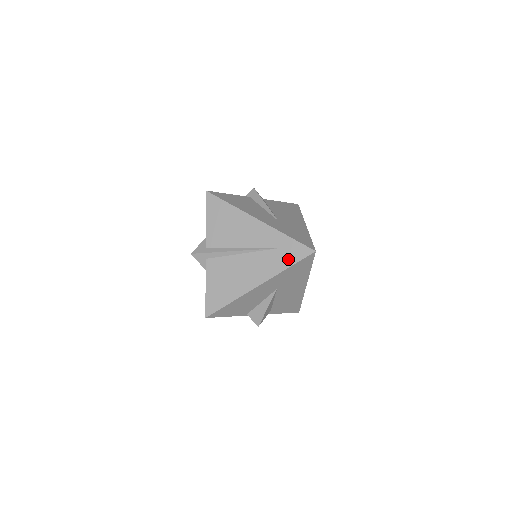
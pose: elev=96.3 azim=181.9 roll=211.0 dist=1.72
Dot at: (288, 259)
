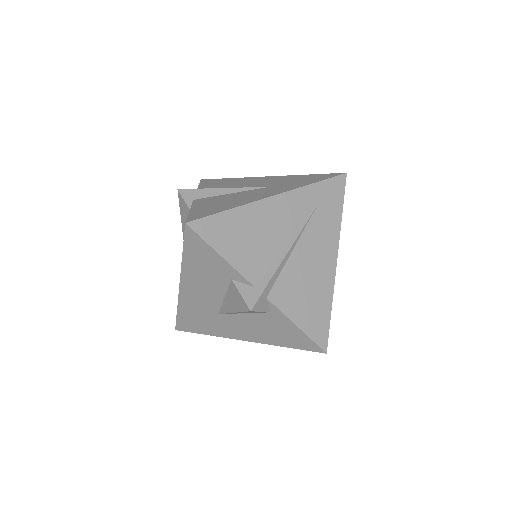
Dot at: (335, 205)
